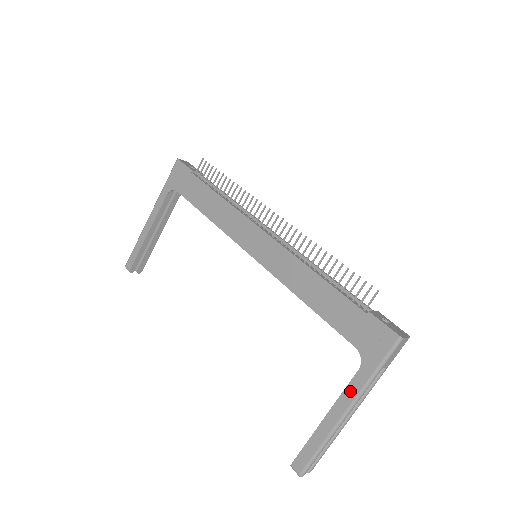
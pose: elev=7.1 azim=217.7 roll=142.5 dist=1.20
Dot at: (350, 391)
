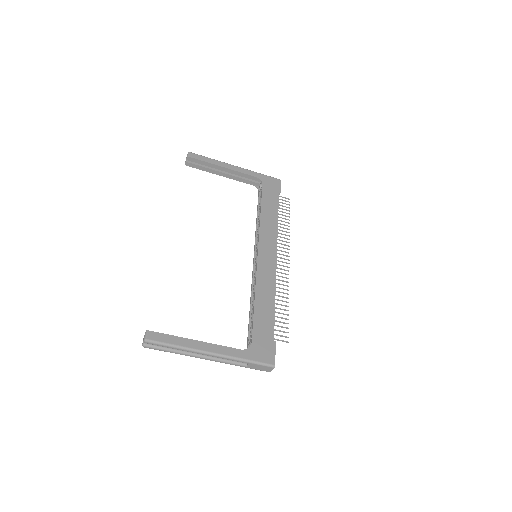
Dot at: (225, 350)
